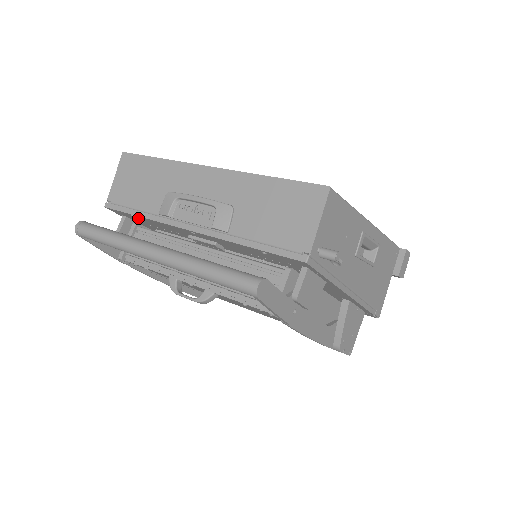
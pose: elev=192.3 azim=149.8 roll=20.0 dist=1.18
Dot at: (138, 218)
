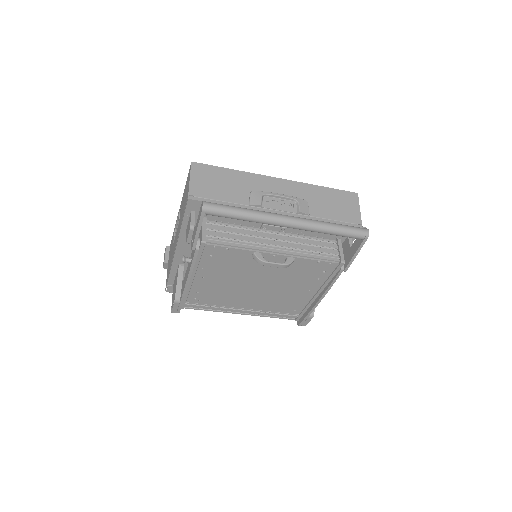
Dot at: occluded
